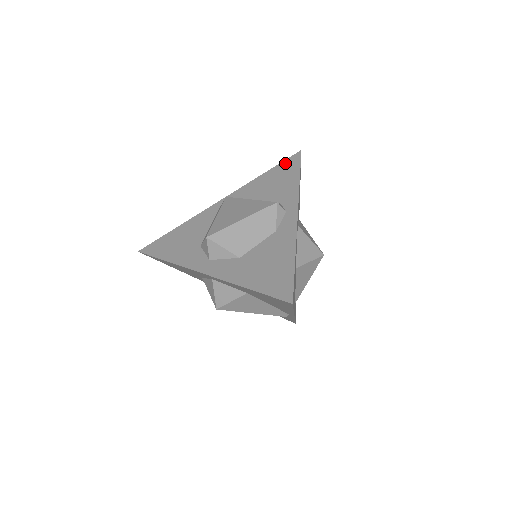
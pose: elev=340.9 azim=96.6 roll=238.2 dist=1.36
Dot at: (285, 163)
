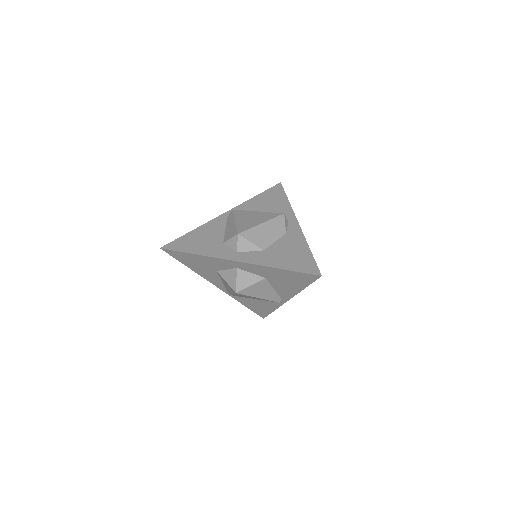
Dot at: (271, 190)
